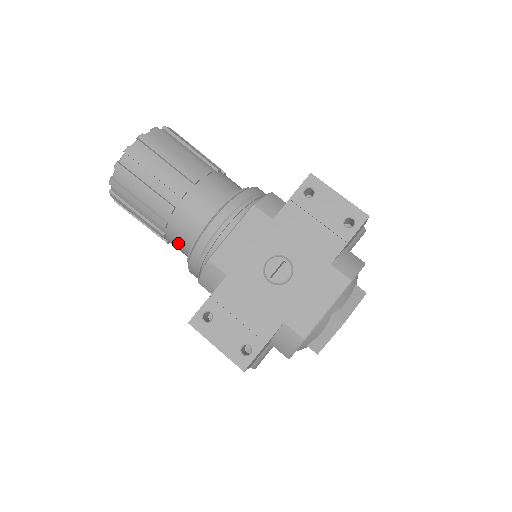
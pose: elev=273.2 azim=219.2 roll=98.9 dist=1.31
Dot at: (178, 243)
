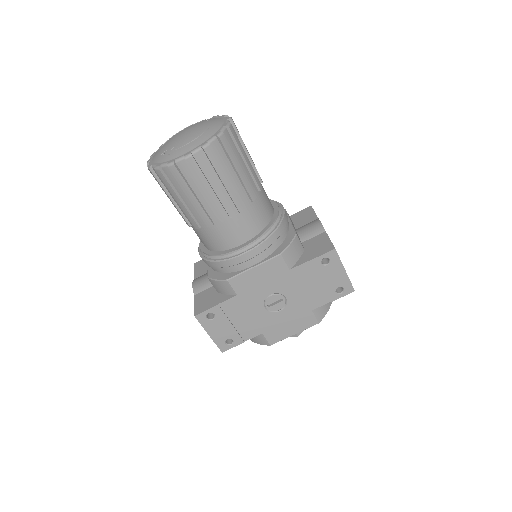
Dot at: (201, 238)
